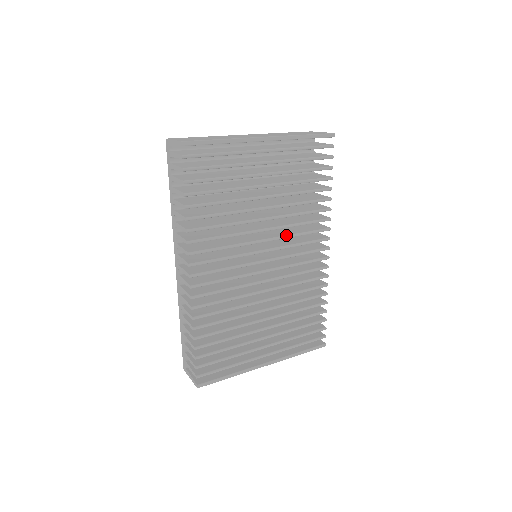
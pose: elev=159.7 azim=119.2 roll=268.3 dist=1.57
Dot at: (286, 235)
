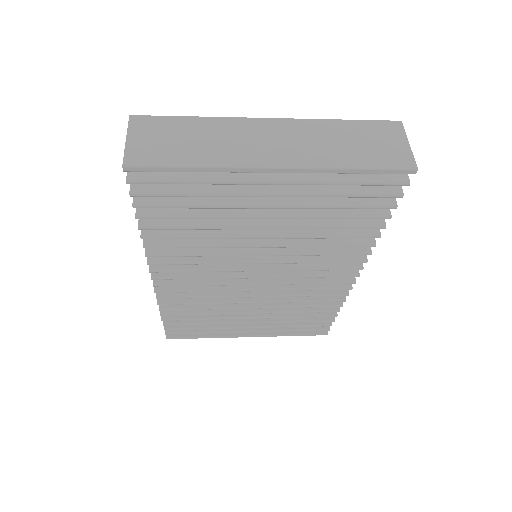
Dot at: (293, 260)
